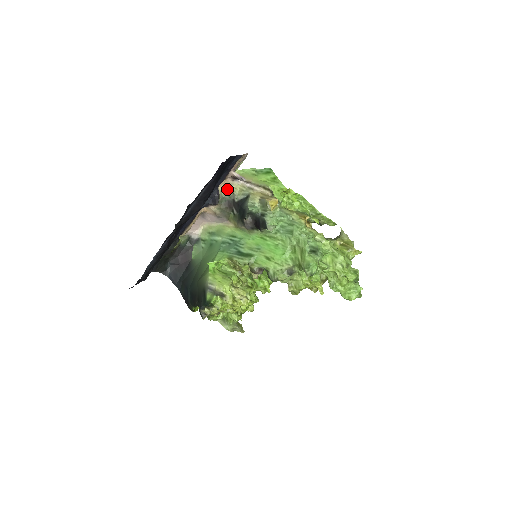
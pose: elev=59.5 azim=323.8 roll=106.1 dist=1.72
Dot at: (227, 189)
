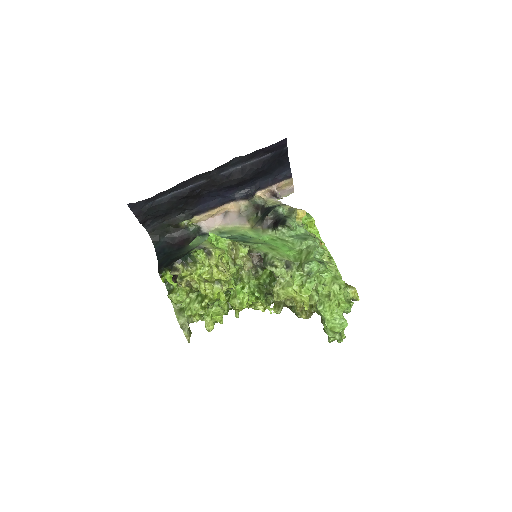
Dot at: (262, 198)
